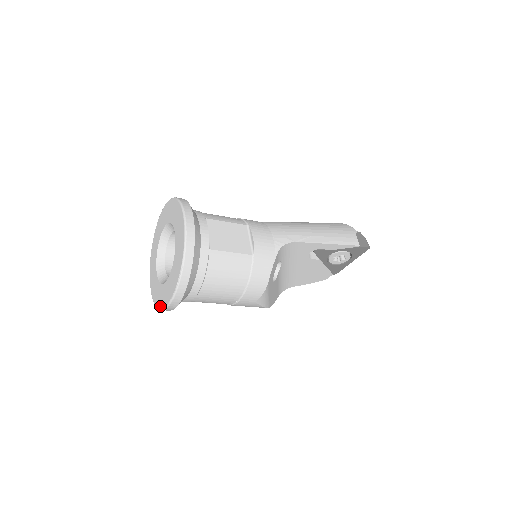
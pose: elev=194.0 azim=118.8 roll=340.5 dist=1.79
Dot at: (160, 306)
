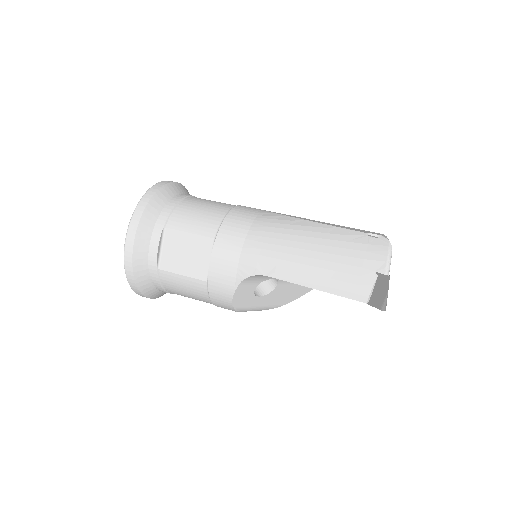
Dot at: occluded
